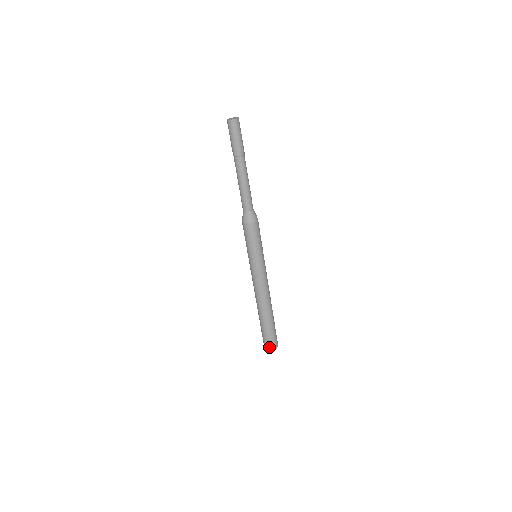
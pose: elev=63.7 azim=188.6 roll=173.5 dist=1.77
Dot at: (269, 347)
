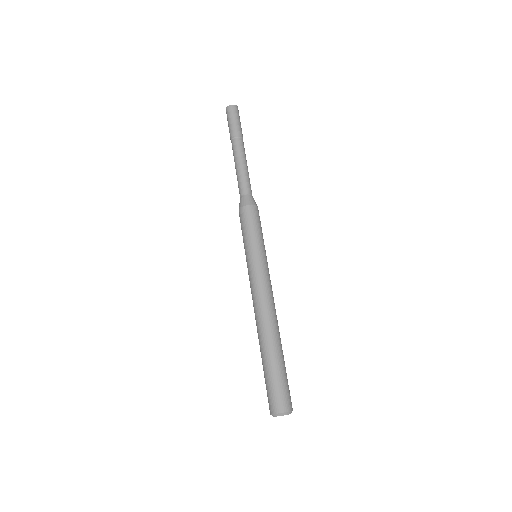
Dot at: (275, 406)
